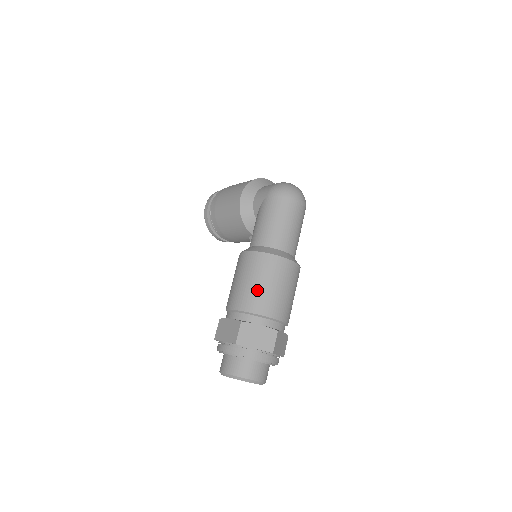
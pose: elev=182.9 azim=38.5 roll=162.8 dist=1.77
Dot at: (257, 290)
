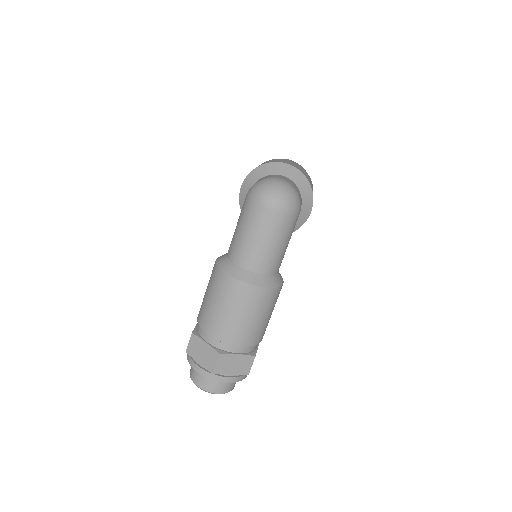
Dot at: (208, 306)
